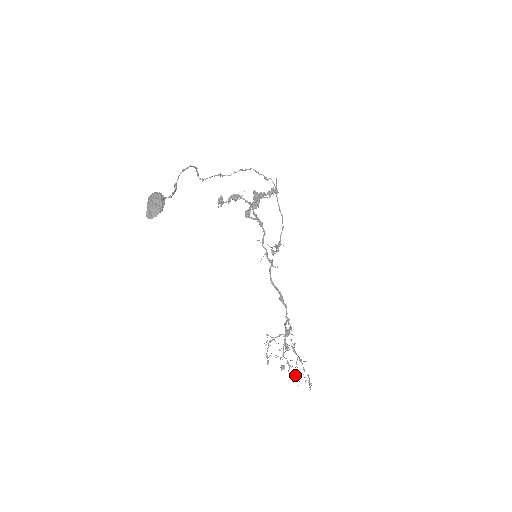
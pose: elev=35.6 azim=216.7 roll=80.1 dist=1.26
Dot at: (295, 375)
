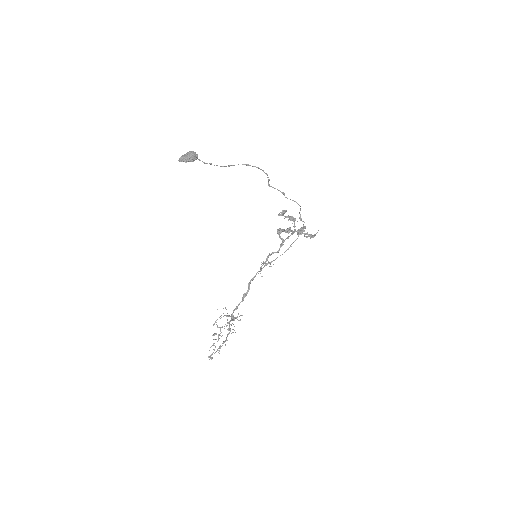
Dot at: occluded
